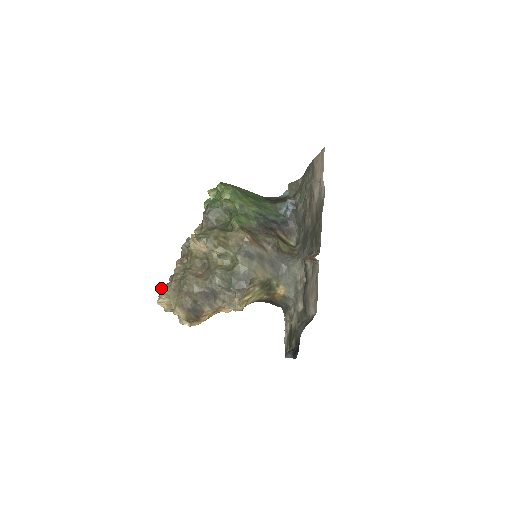
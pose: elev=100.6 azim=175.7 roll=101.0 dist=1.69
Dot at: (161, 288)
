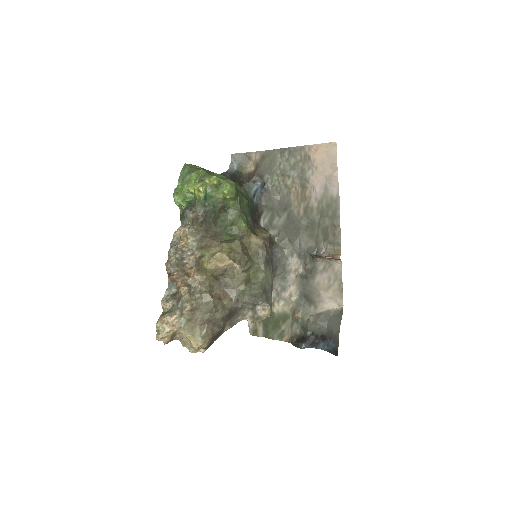
Dot at: (162, 320)
